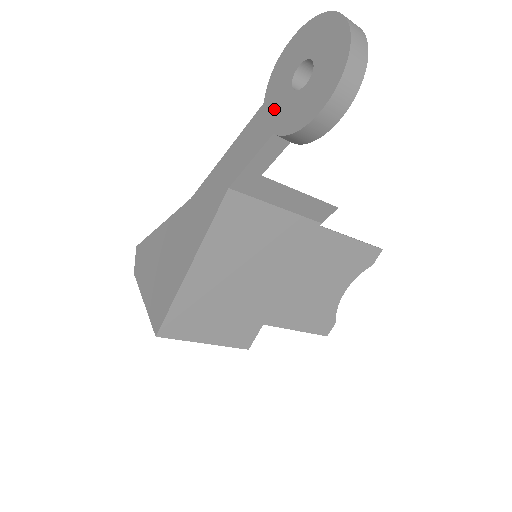
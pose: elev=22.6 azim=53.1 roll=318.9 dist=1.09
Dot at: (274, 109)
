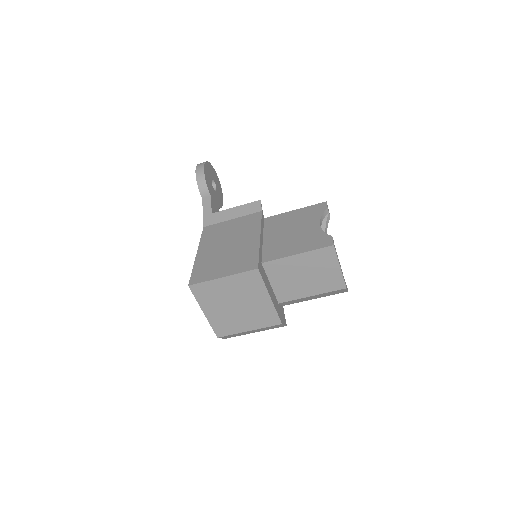
Dot at: occluded
